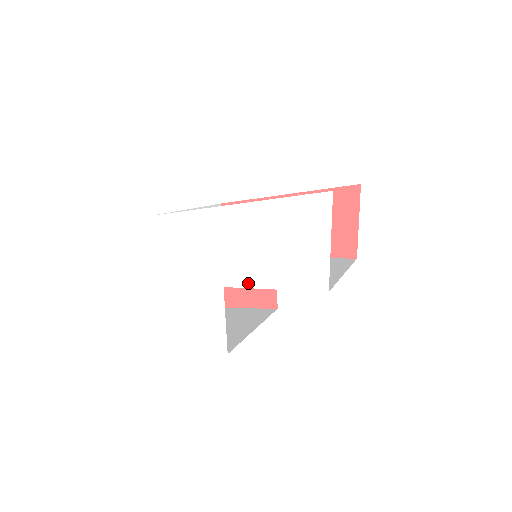
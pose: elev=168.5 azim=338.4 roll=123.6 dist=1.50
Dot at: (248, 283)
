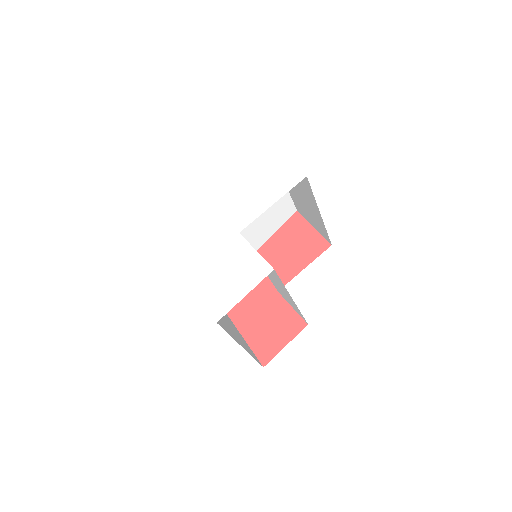
Dot at: (254, 216)
